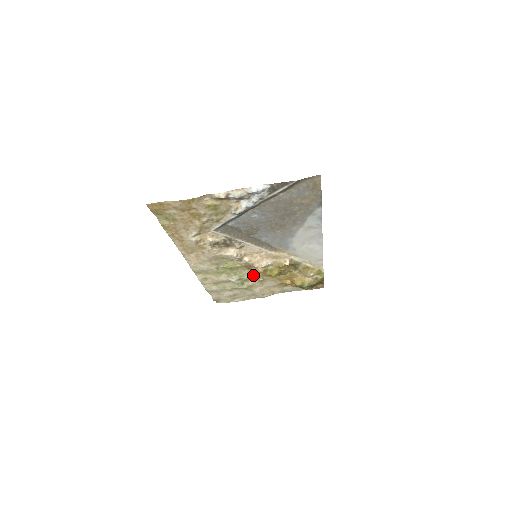
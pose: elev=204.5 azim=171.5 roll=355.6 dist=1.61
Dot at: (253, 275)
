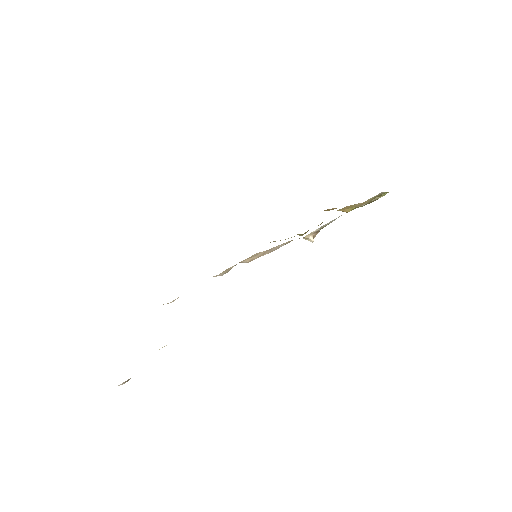
Dot at: occluded
